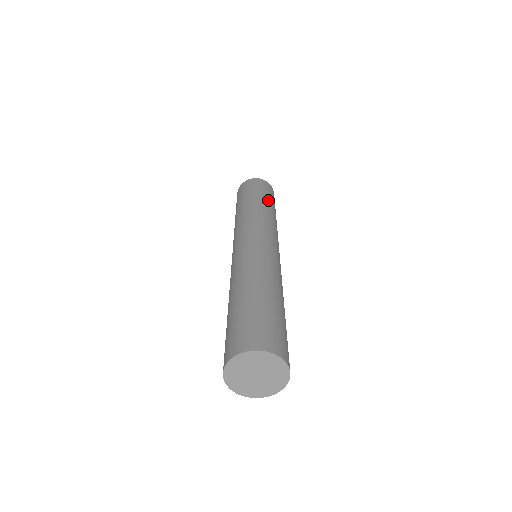
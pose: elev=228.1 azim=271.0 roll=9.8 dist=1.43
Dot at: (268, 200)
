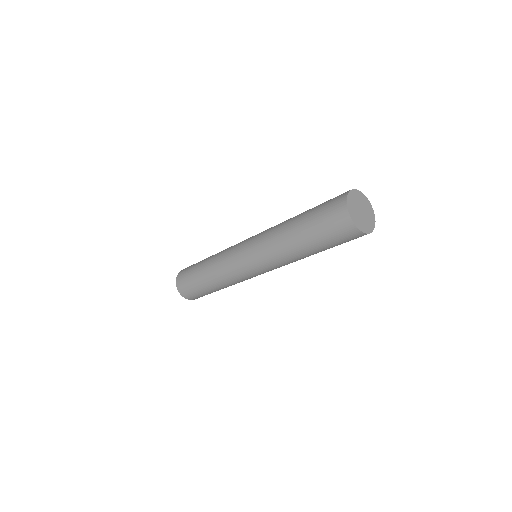
Dot at: occluded
